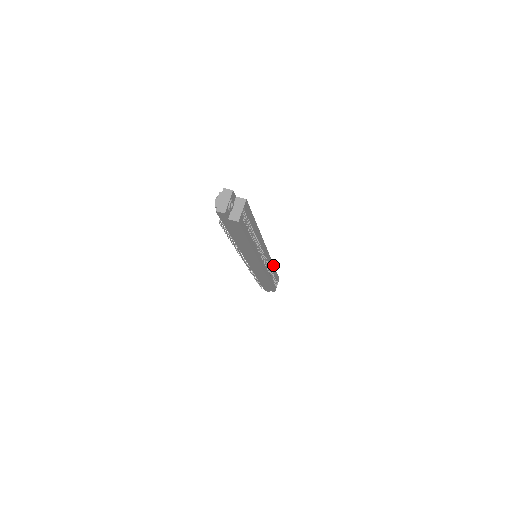
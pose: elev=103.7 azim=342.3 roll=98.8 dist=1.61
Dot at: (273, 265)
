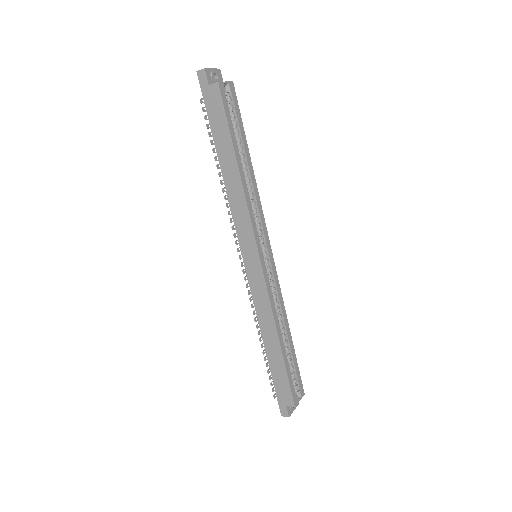
Dot at: (287, 321)
